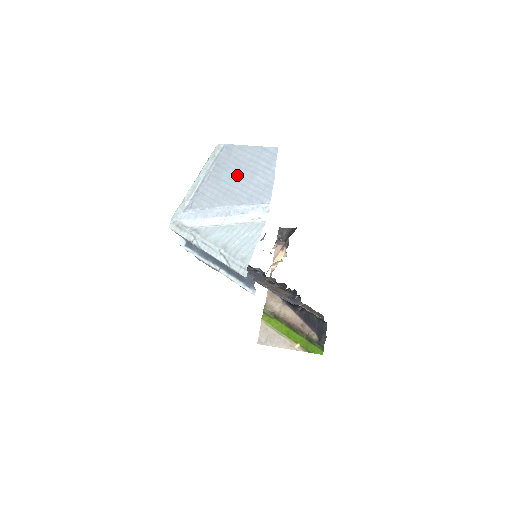
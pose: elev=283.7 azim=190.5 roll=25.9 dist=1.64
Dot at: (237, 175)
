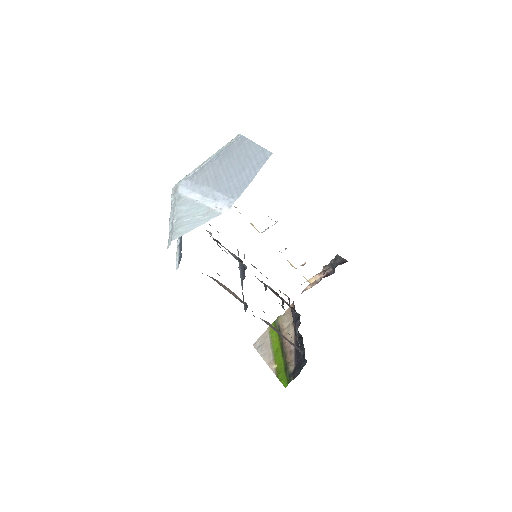
Dot at: (233, 165)
